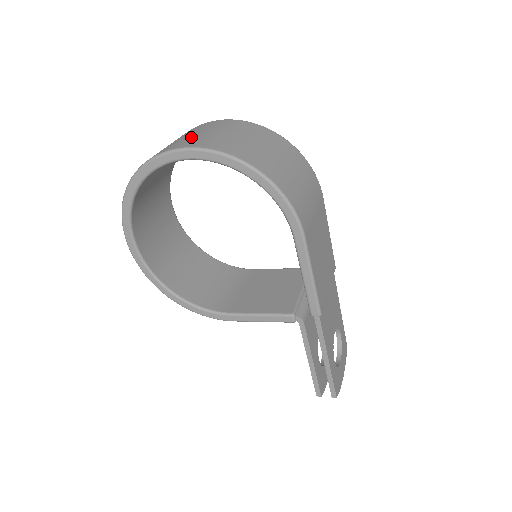
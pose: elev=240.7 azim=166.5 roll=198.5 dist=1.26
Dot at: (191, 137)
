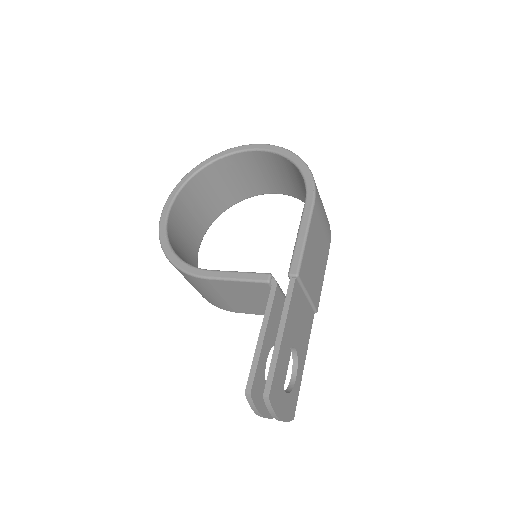
Dot at: occluded
